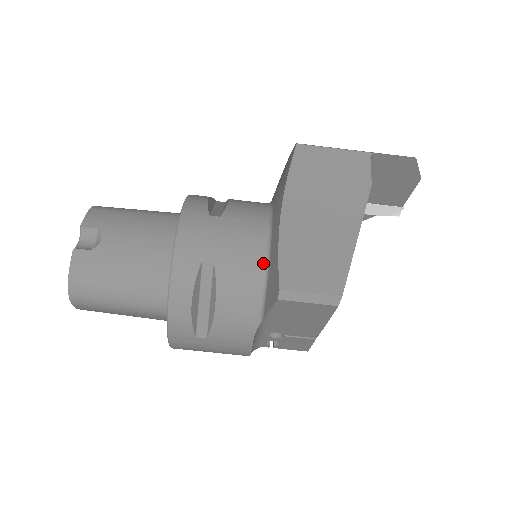
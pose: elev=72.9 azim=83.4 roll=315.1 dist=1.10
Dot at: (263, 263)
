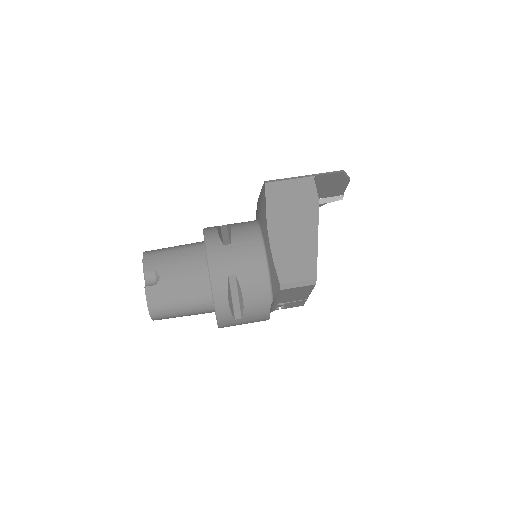
Dot at: (265, 268)
